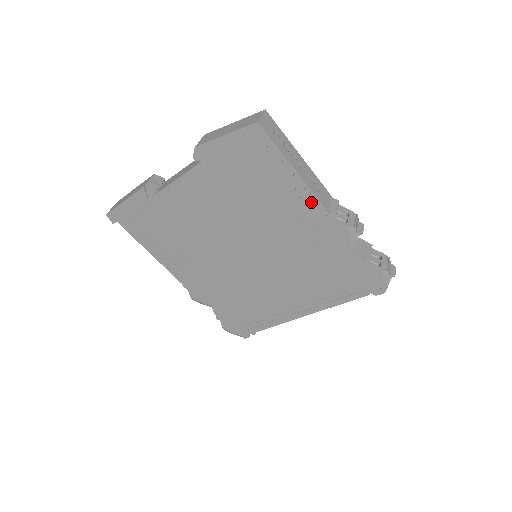
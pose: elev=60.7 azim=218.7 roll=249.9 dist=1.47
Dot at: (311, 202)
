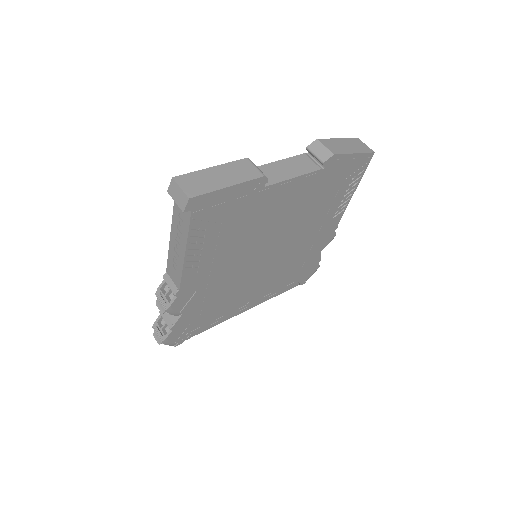
Dot at: (339, 216)
